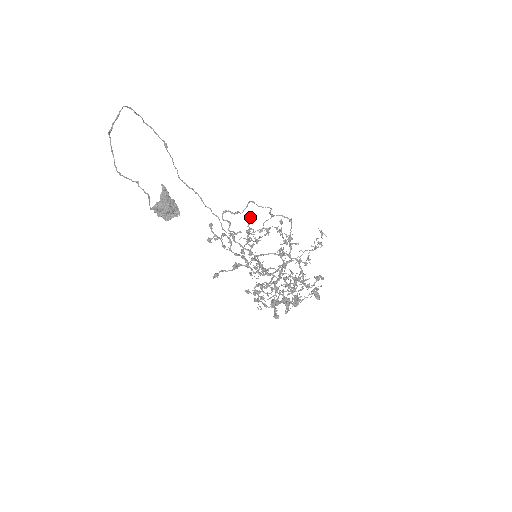
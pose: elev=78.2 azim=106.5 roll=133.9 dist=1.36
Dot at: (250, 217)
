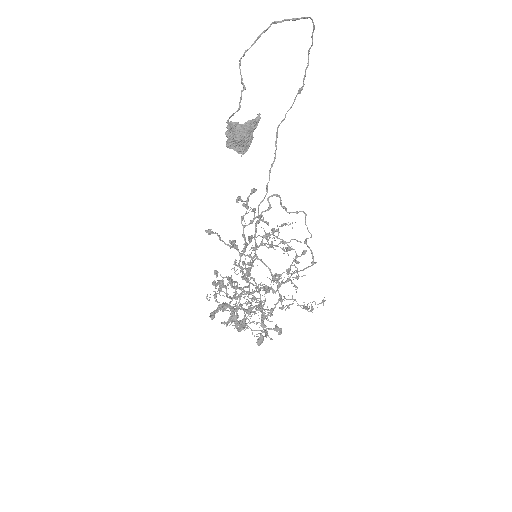
Dot at: occluded
